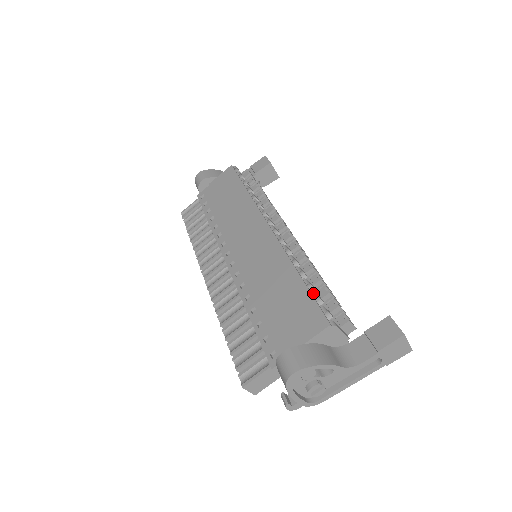
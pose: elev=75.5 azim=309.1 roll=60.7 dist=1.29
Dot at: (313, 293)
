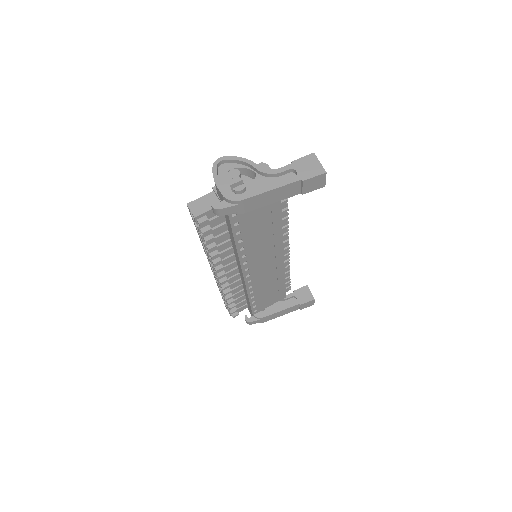
Dot at: occluded
